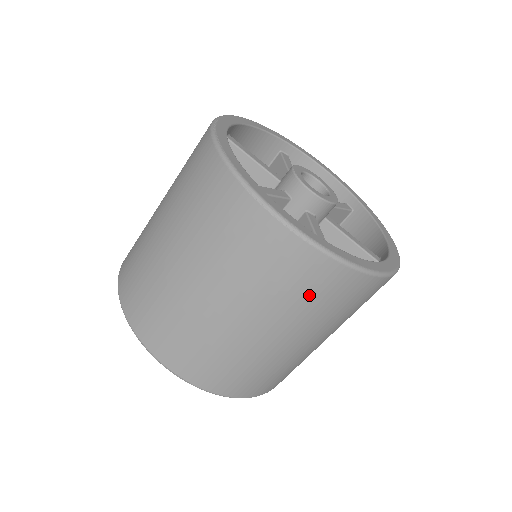
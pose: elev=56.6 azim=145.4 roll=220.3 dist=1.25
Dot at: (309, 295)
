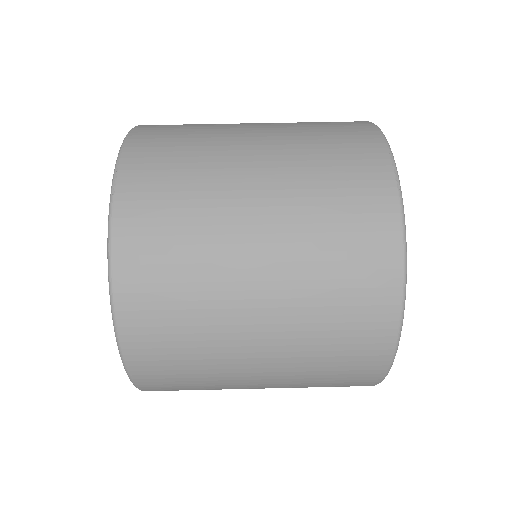
Dot at: (342, 231)
